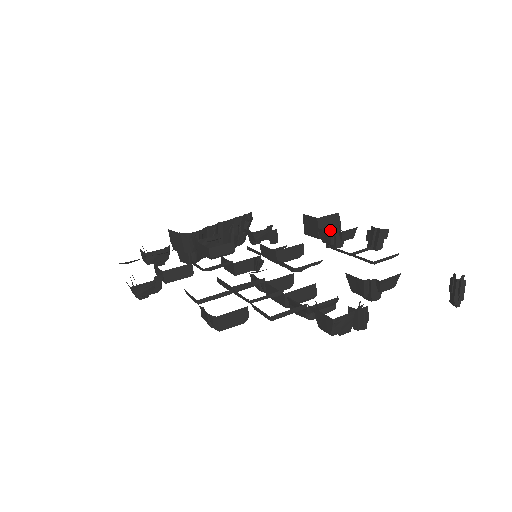
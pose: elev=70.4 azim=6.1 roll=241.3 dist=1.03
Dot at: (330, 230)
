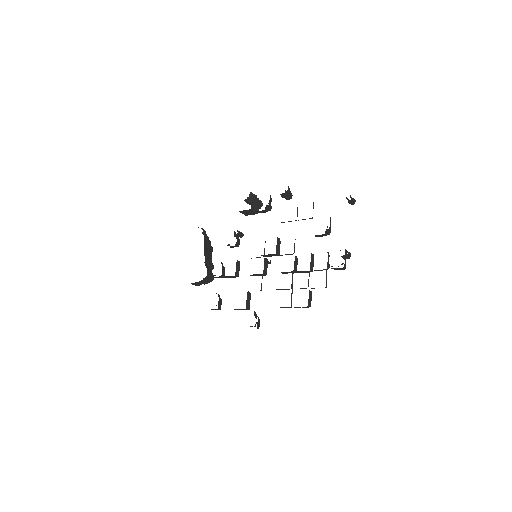
Dot at: (257, 204)
